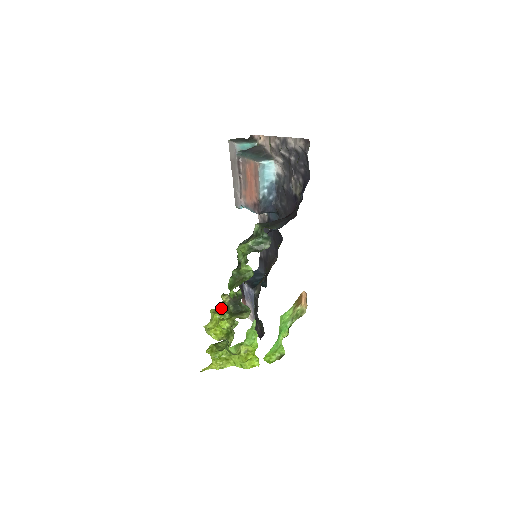
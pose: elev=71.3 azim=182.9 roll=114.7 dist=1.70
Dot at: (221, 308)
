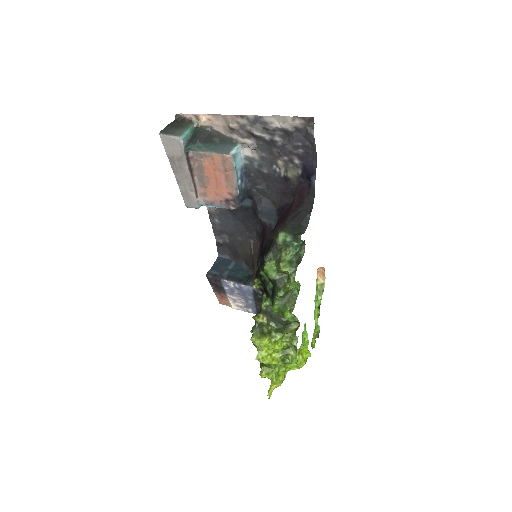
Dot at: (259, 330)
